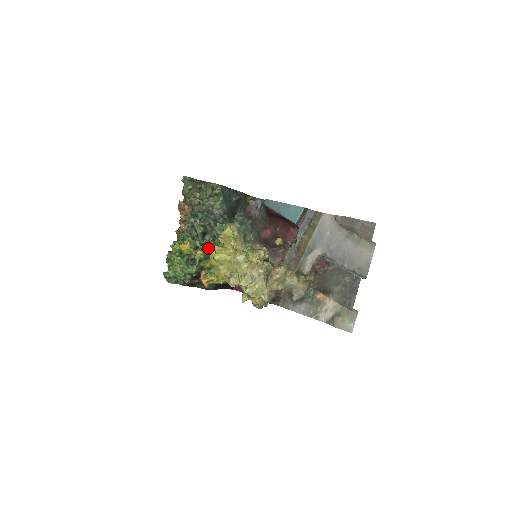
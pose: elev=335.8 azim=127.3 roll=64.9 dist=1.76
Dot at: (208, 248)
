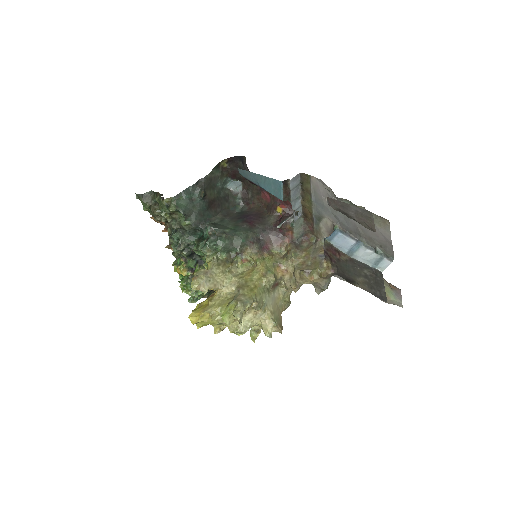
Dot at: (203, 266)
